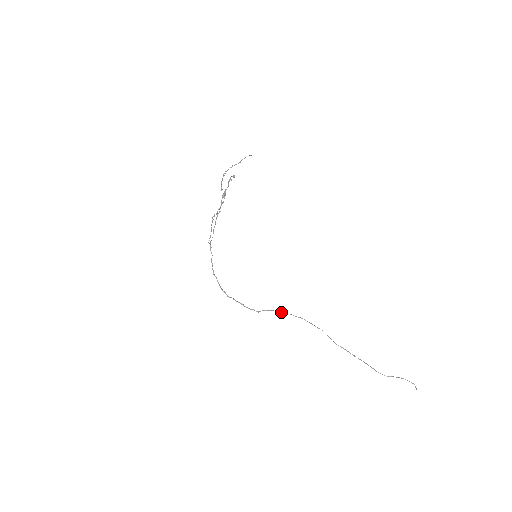
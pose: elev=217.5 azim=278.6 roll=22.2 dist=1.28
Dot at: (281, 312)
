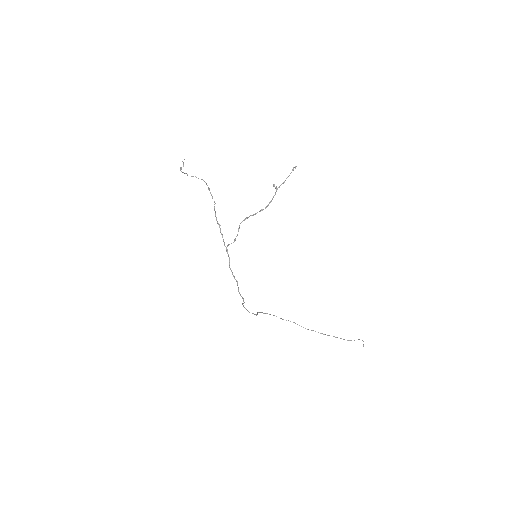
Dot at: (263, 313)
